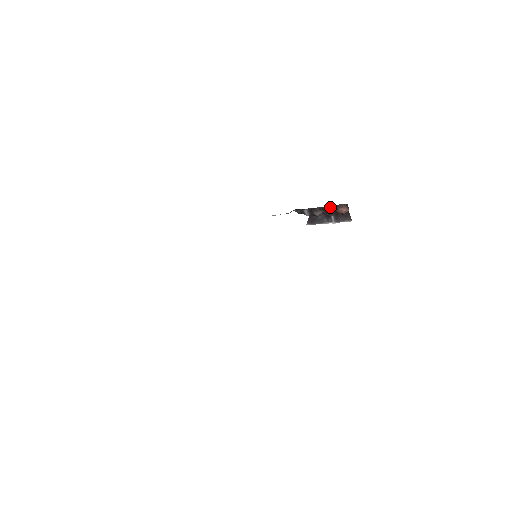
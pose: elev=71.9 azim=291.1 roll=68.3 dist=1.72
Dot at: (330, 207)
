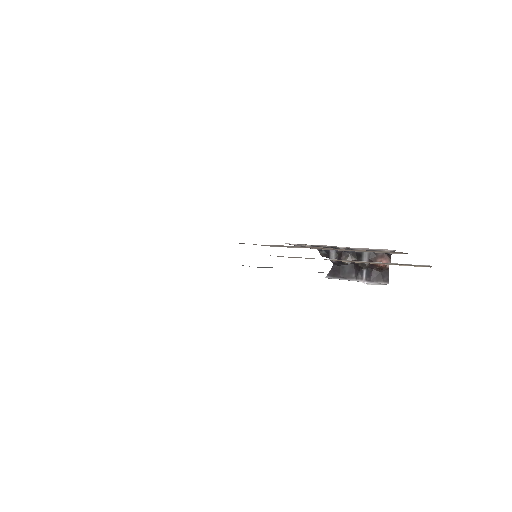
Dot at: (367, 253)
